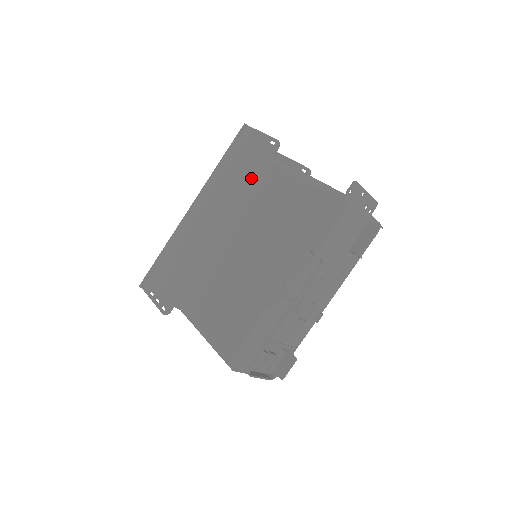
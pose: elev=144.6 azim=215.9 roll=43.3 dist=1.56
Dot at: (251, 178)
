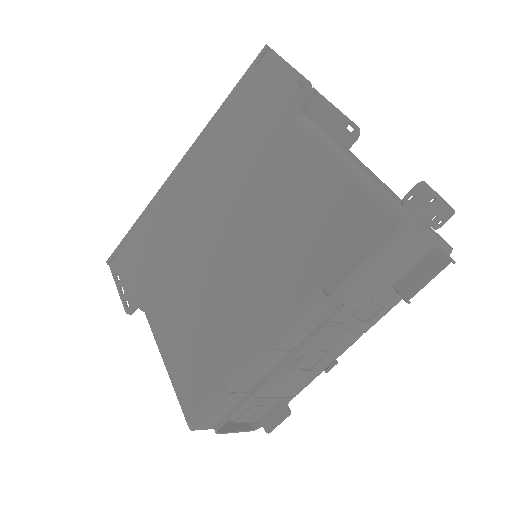
Dot at: (260, 140)
